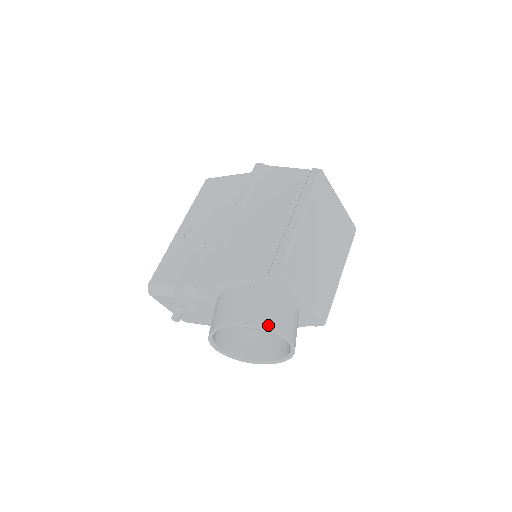
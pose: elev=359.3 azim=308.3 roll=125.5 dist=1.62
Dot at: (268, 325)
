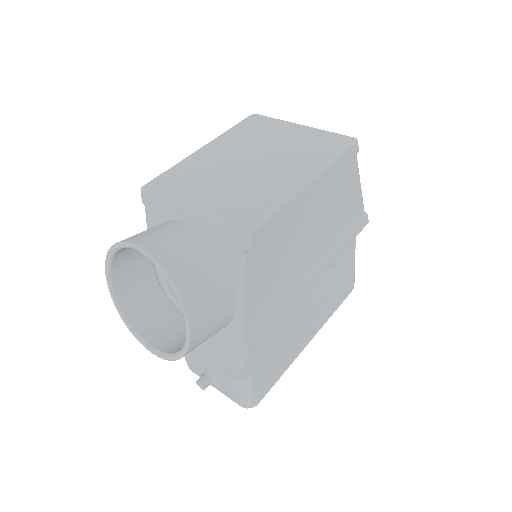
Dot at: occluded
